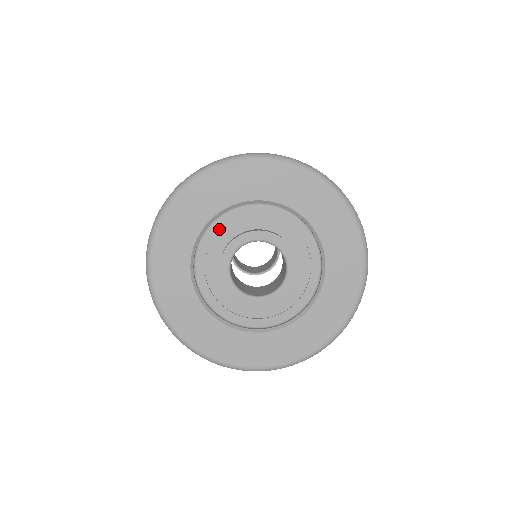
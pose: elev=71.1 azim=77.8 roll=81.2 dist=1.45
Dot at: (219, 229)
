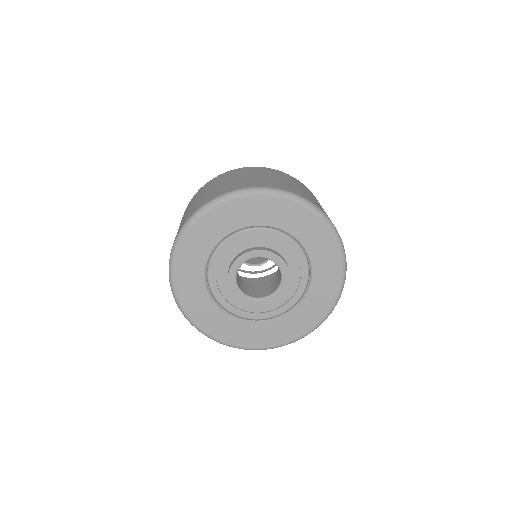
Dot at: (215, 270)
